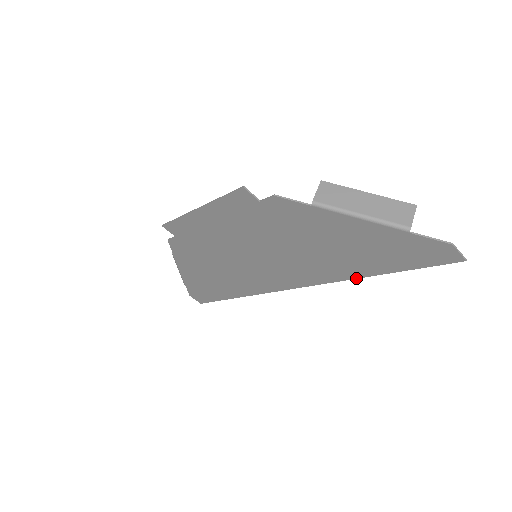
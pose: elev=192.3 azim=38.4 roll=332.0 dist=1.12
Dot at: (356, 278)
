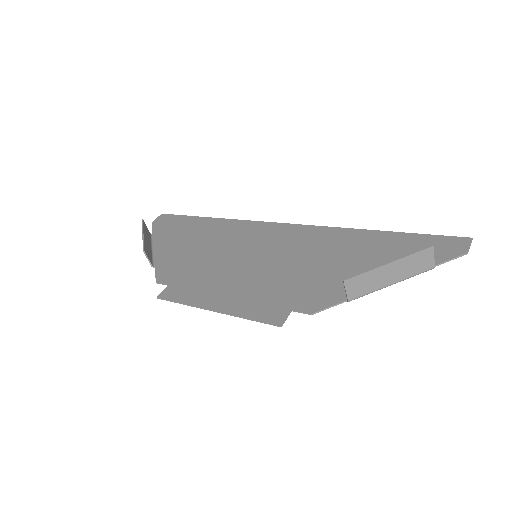
Dot at: (357, 230)
